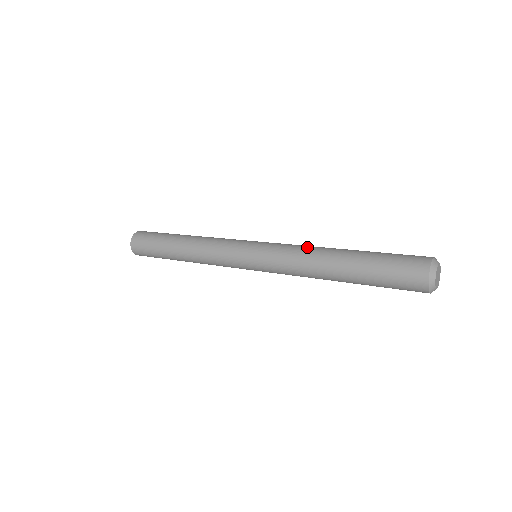
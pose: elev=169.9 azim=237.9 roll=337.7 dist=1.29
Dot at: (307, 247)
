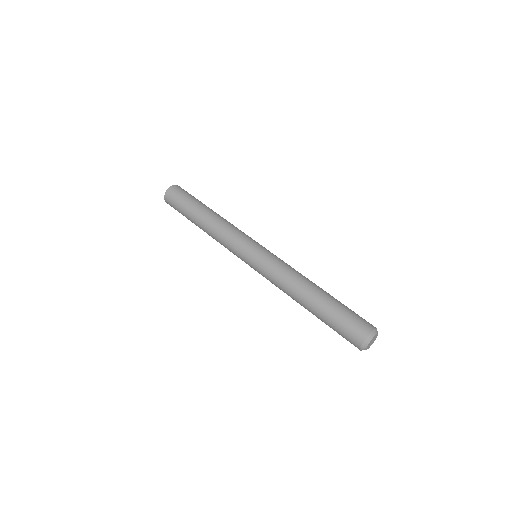
Dot at: (290, 276)
